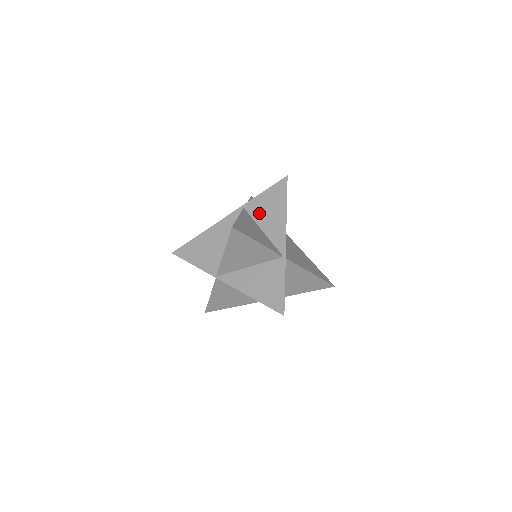
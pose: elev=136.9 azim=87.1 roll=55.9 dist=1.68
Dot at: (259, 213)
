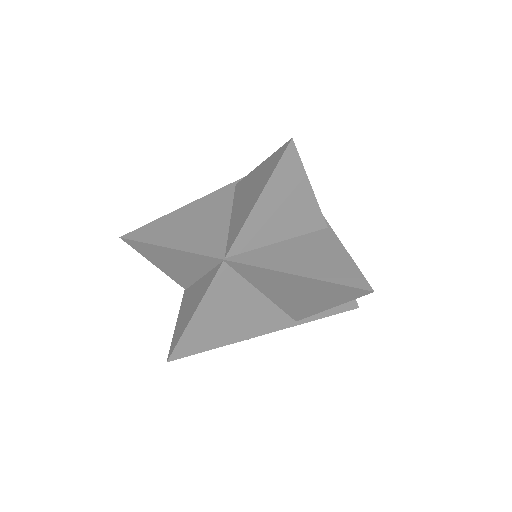
Dot at: occluded
